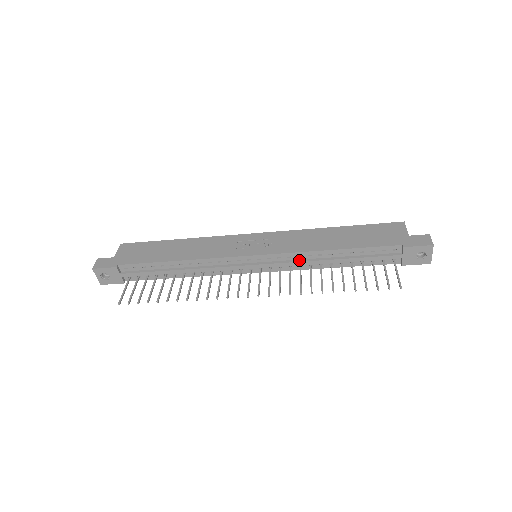
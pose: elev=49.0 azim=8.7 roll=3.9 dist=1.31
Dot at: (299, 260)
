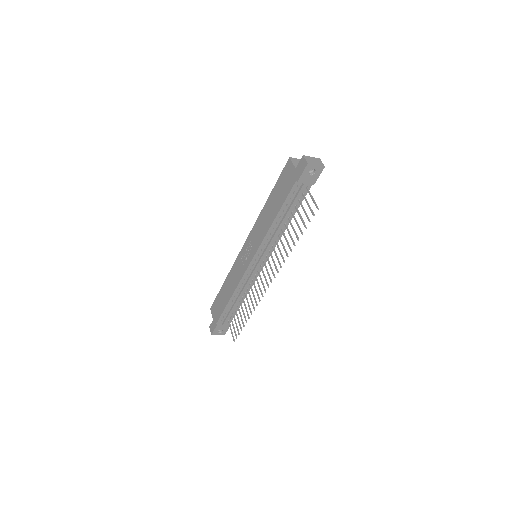
Dot at: (270, 241)
